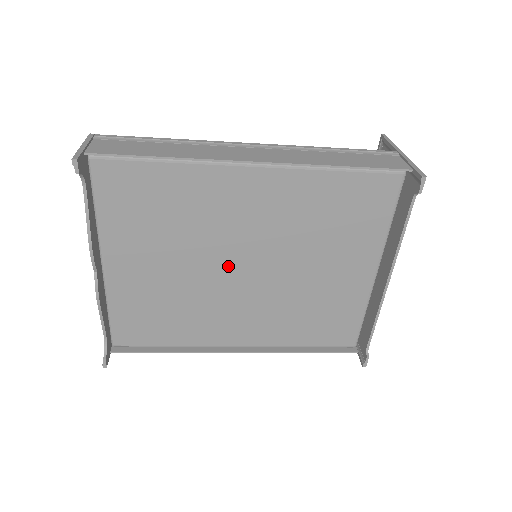
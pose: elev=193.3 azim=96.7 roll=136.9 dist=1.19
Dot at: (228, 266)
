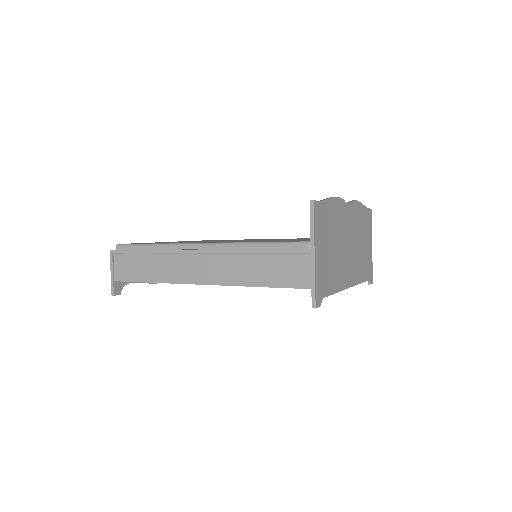
Dot at: occluded
